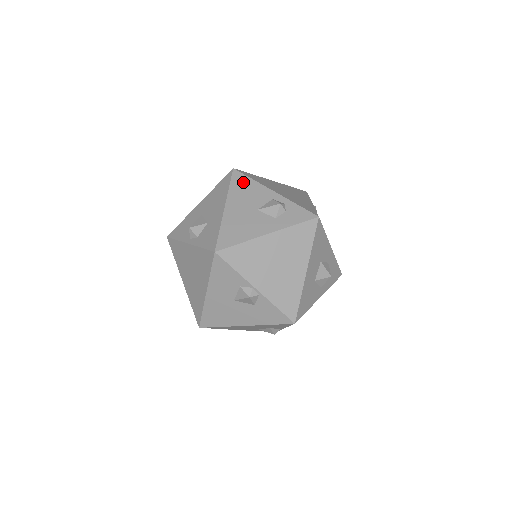
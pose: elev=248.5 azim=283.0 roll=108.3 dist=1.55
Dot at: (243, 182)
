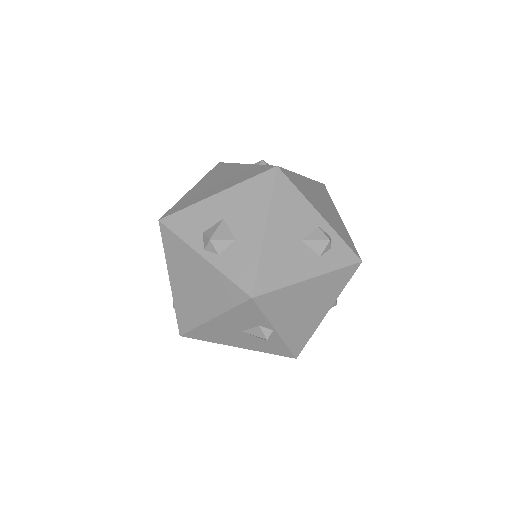
Dot at: (288, 192)
